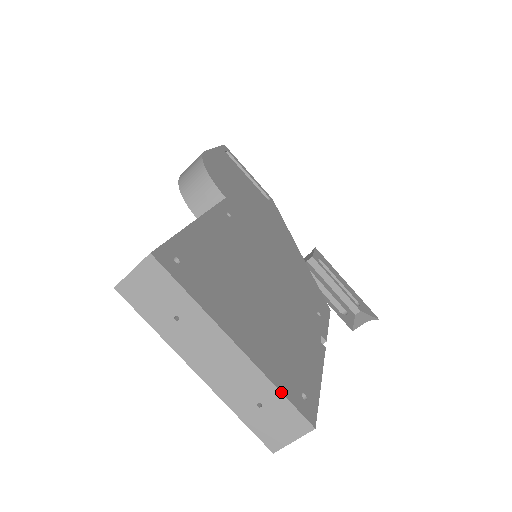
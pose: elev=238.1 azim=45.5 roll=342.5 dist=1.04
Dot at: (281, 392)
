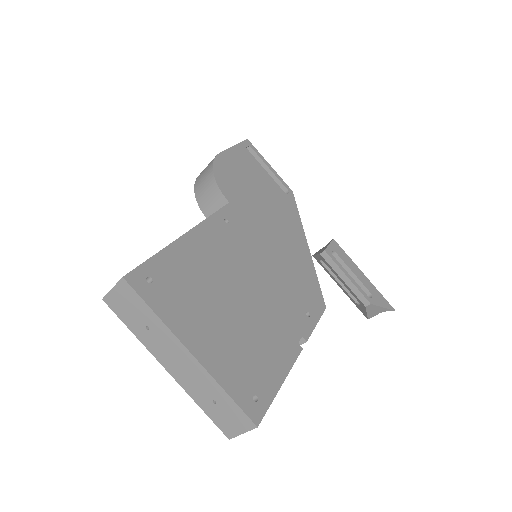
Dot at: (229, 395)
